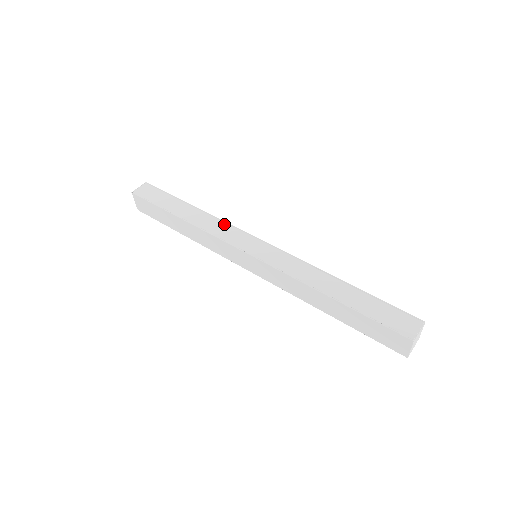
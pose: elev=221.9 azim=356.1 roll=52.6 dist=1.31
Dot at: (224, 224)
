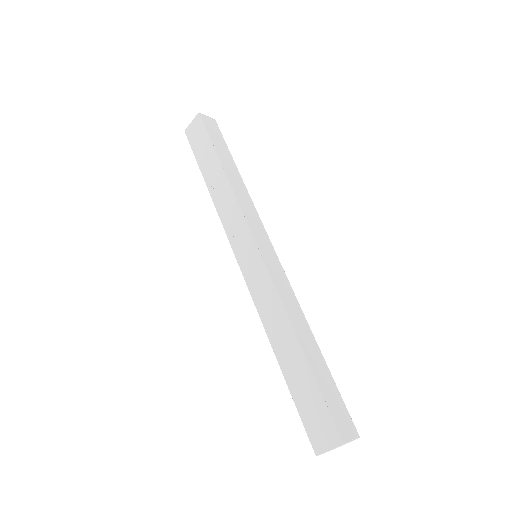
Dot at: (253, 208)
